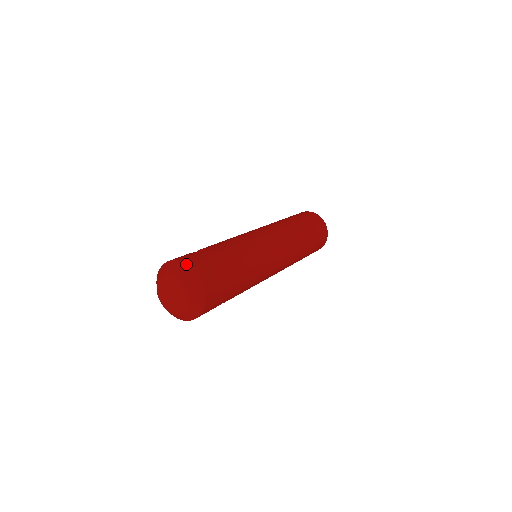
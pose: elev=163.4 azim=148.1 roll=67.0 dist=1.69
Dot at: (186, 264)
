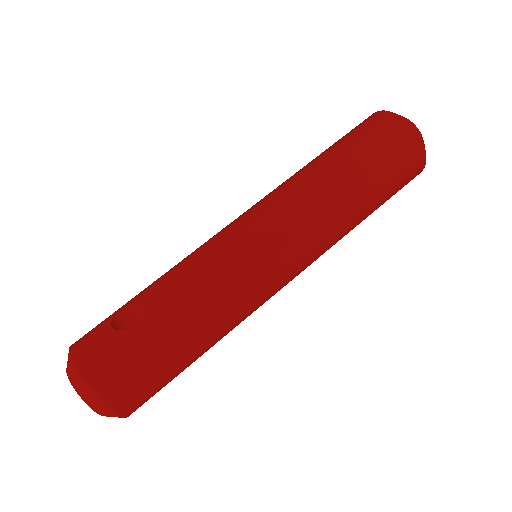
Dot at: (86, 385)
